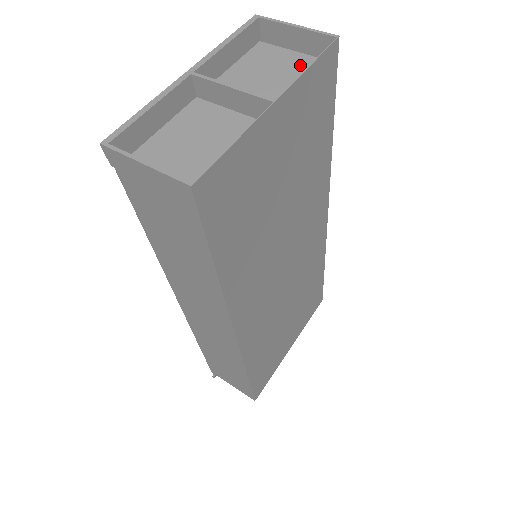
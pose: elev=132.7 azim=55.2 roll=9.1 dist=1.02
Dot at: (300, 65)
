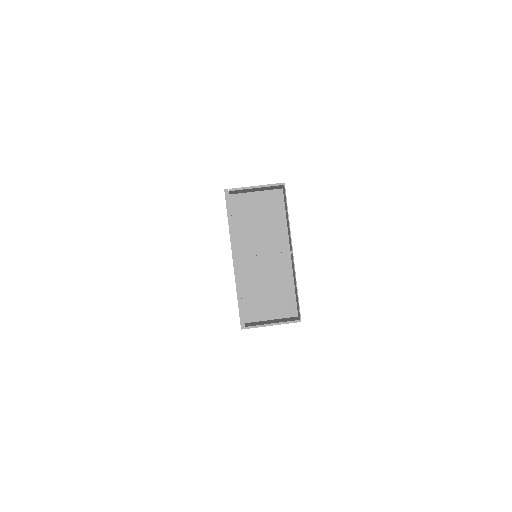
Dot at: (268, 202)
